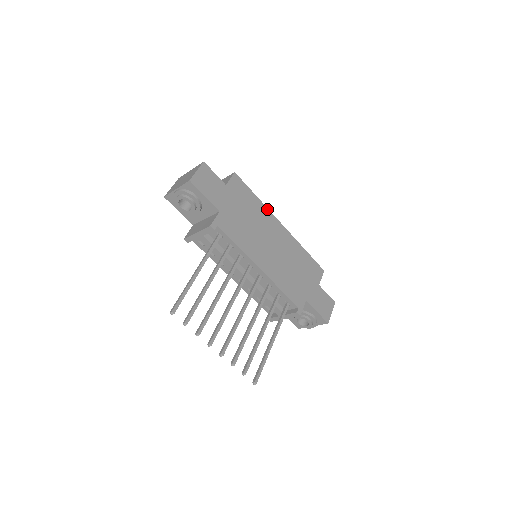
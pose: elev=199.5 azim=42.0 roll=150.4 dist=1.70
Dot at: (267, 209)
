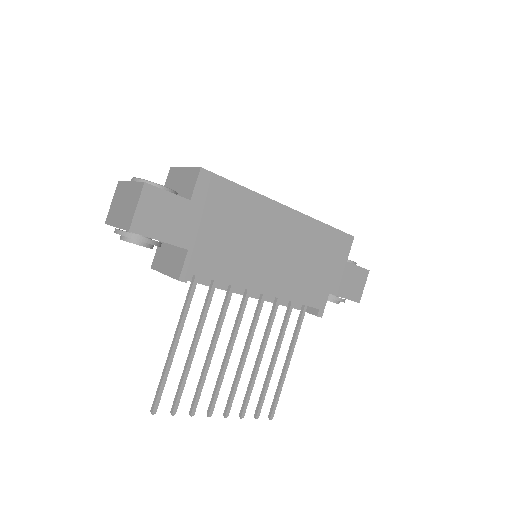
Dot at: (262, 197)
